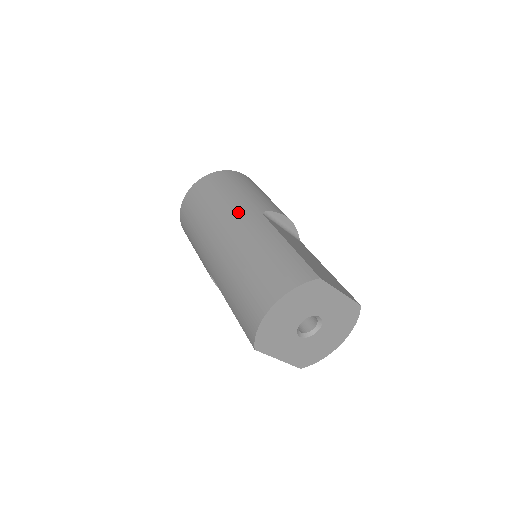
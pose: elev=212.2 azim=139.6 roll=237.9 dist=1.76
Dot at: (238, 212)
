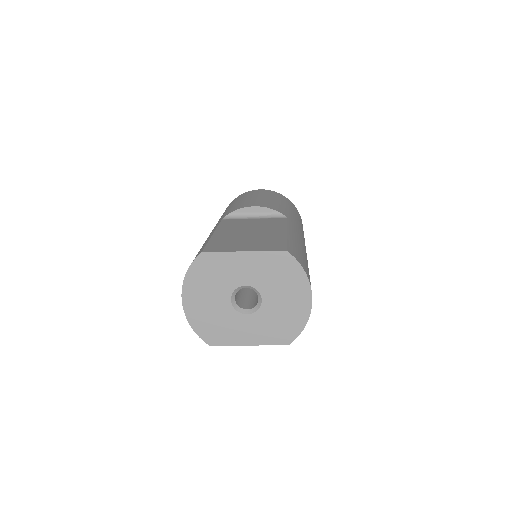
Dot at: occluded
